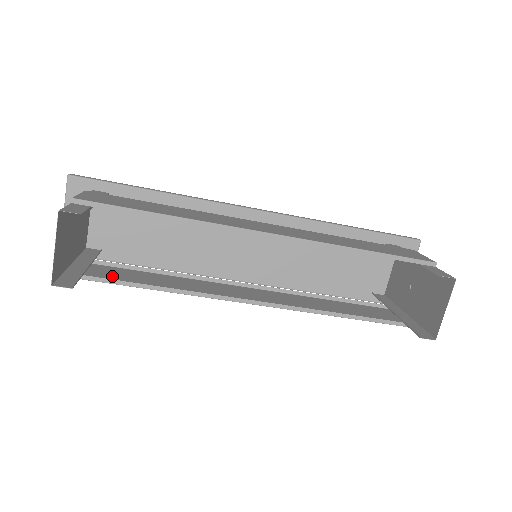
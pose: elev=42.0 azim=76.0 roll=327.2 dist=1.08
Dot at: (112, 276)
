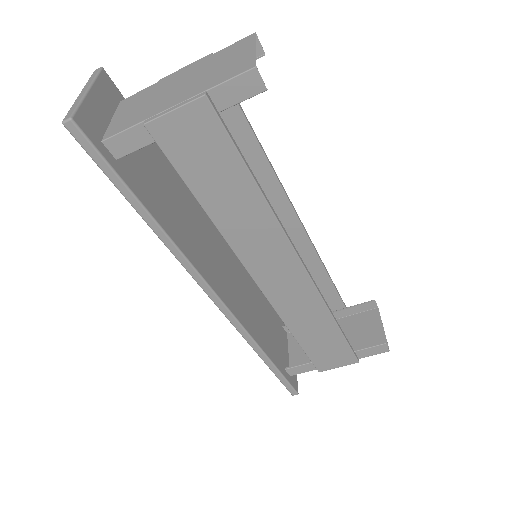
Dot at: (209, 153)
